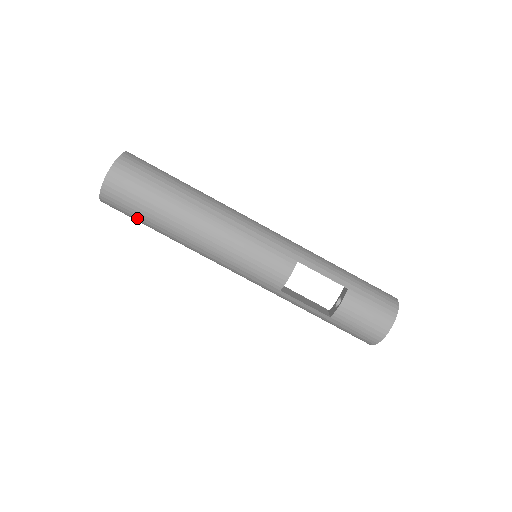
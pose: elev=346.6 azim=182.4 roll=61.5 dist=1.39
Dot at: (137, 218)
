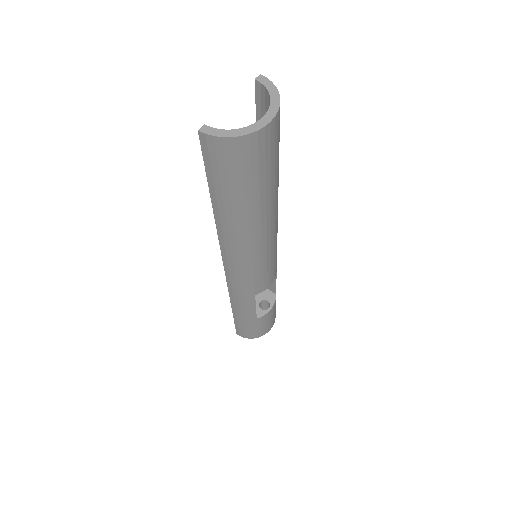
Dot at: (235, 186)
